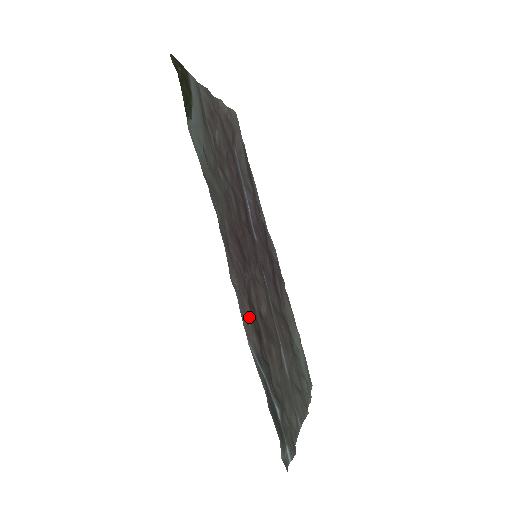
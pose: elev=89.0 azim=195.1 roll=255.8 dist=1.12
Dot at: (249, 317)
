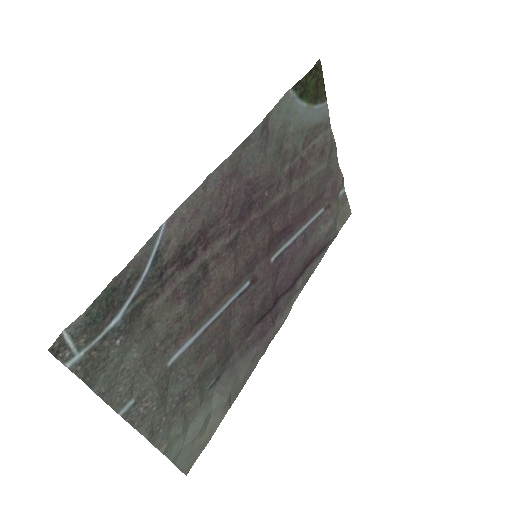
Dot at: (191, 226)
